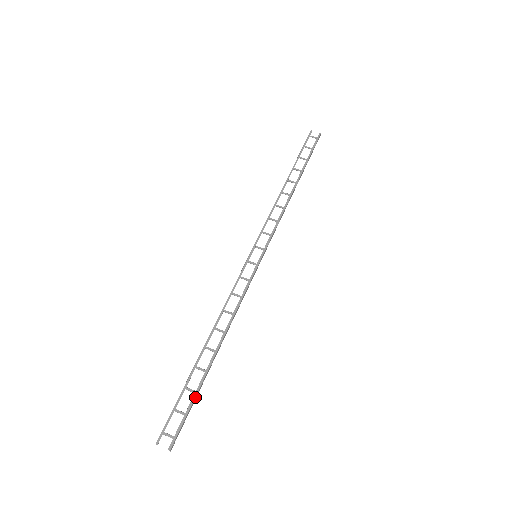
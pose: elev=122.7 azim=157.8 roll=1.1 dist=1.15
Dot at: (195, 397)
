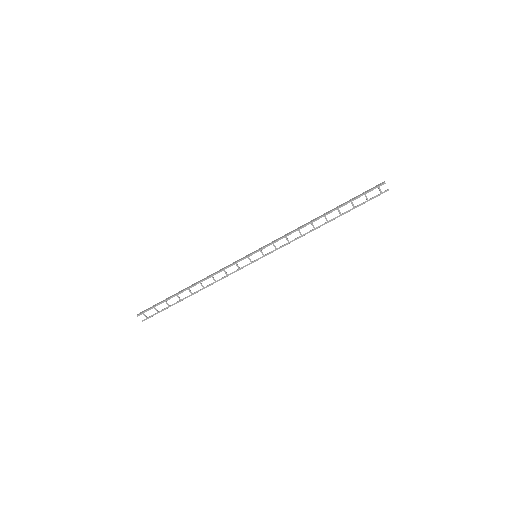
Dot at: occluded
